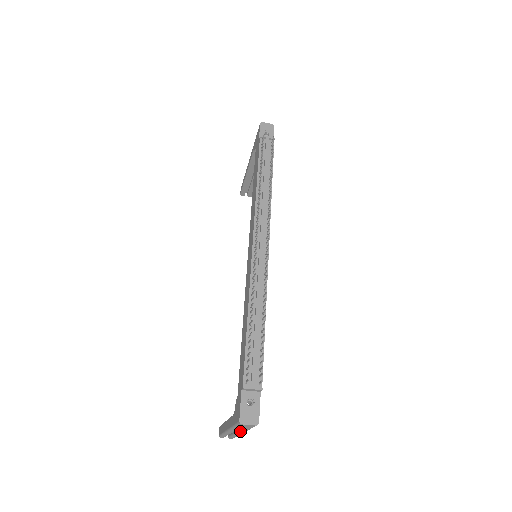
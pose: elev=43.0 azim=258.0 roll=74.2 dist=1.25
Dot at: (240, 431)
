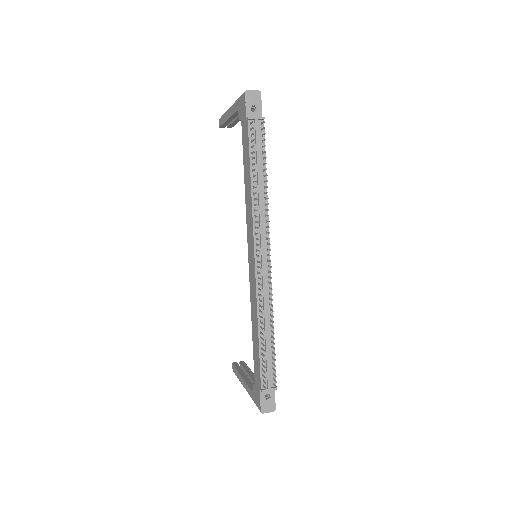
Dot at: occluded
